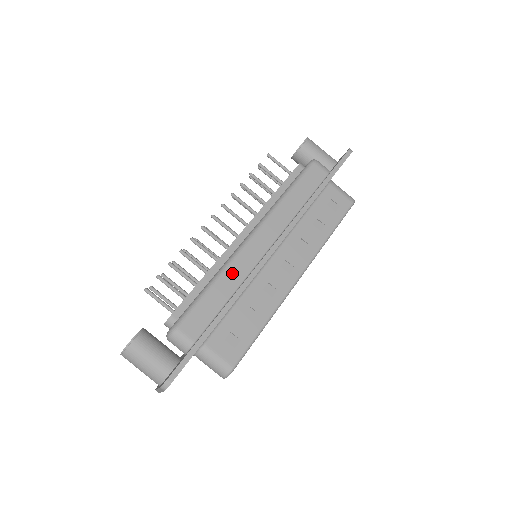
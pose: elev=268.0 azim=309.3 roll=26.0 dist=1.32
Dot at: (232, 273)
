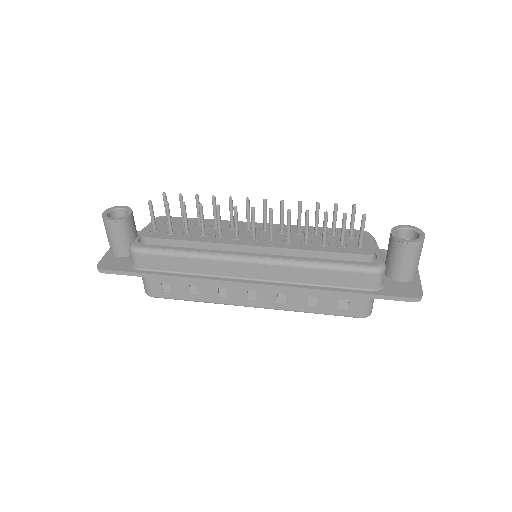
Dot at: (206, 264)
